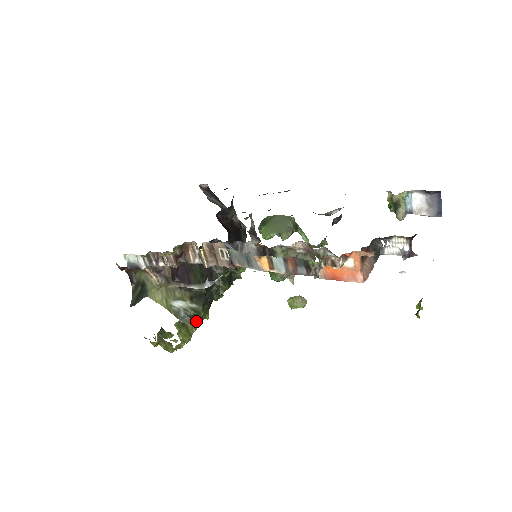
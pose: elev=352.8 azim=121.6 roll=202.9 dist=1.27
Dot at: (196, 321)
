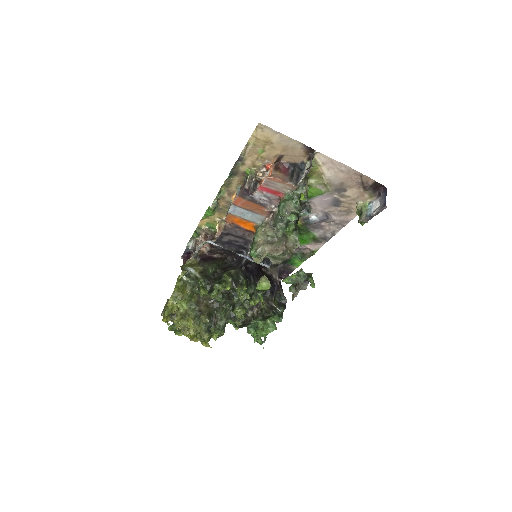
Dot at: (200, 316)
